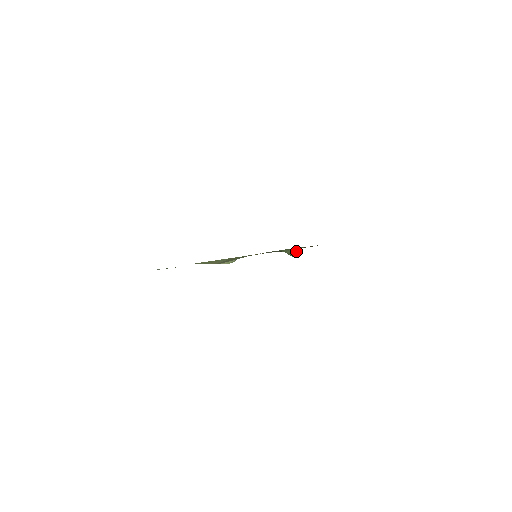
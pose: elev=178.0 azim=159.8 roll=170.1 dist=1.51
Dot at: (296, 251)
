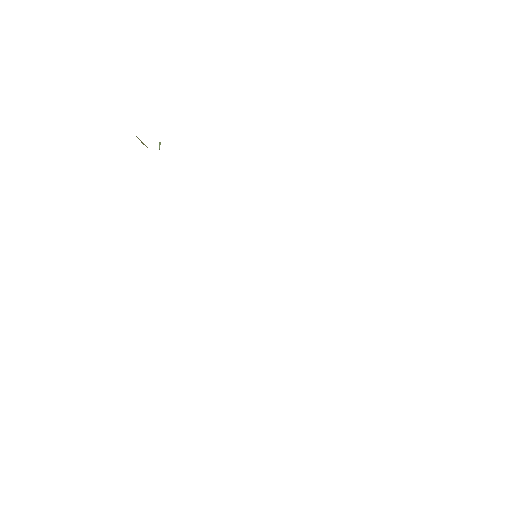
Dot at: (159, 144)
